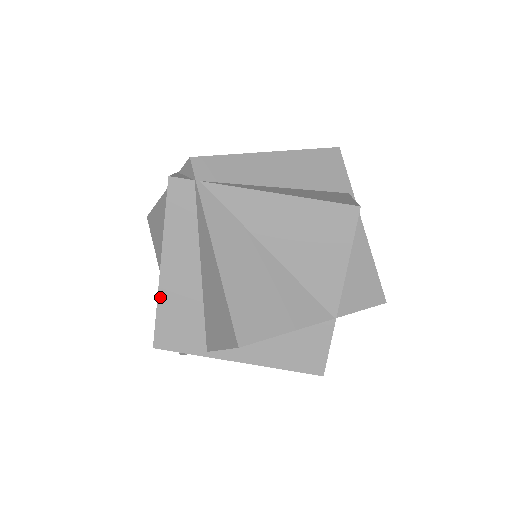
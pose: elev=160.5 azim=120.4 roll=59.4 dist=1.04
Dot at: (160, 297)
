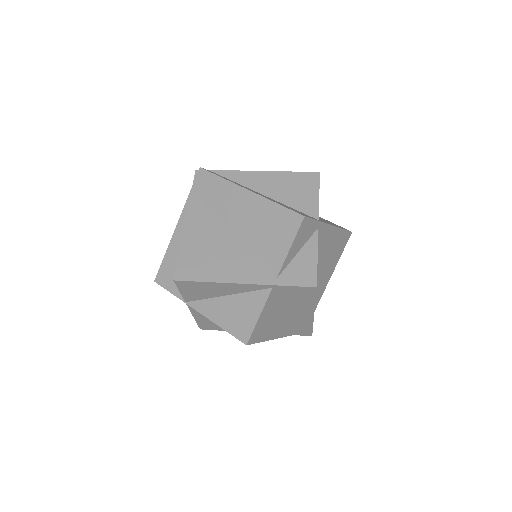
Dot at: (268, 199)
